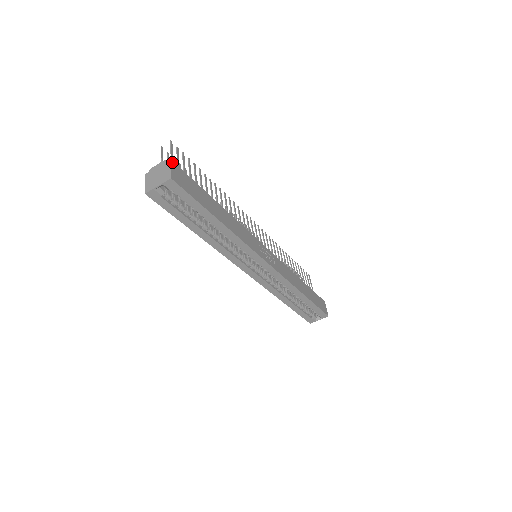
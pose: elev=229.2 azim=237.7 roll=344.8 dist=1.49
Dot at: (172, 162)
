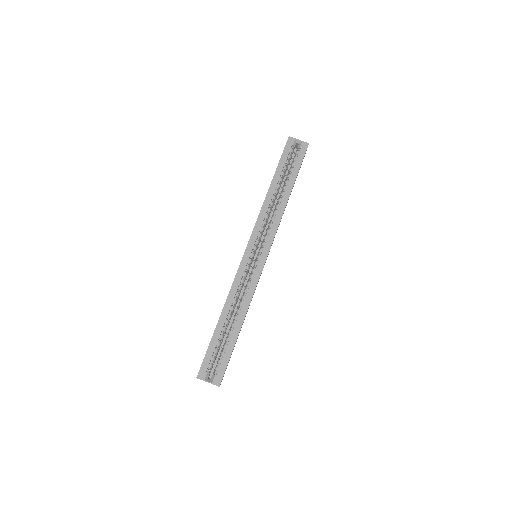
Dot at: occluded
